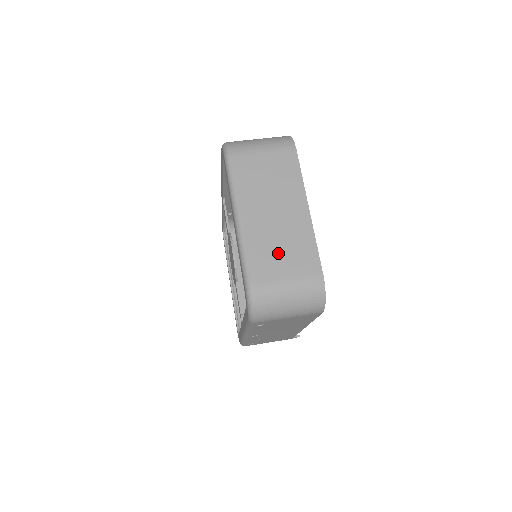
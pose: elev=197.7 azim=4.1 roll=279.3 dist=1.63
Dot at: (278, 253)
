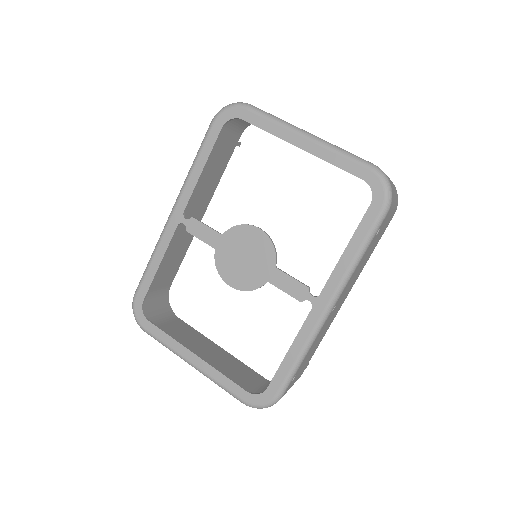
Dot at: occluded
